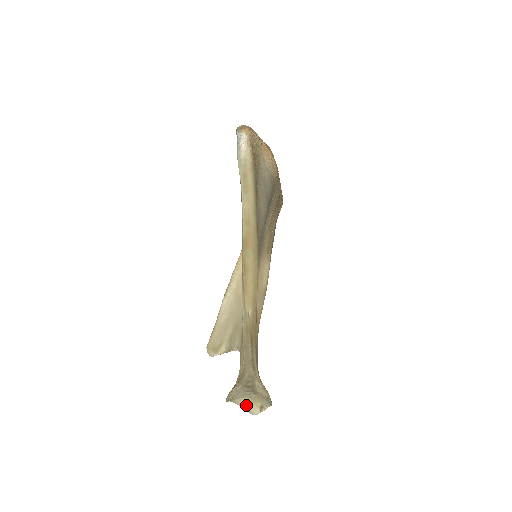
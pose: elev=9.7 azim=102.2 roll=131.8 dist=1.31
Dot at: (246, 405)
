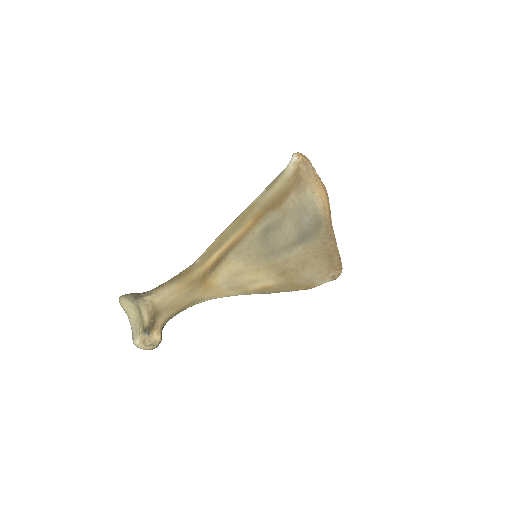
Dot at: (135, 328)
